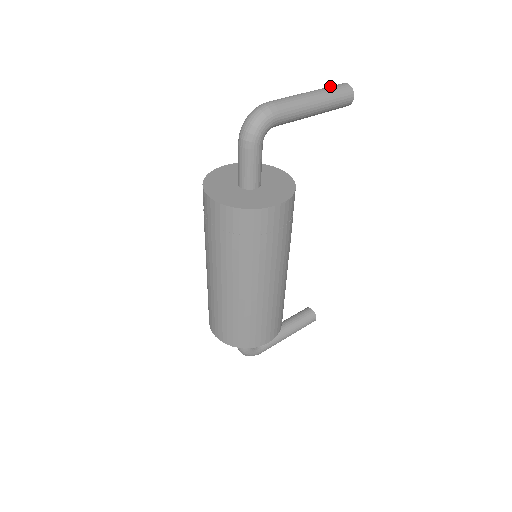
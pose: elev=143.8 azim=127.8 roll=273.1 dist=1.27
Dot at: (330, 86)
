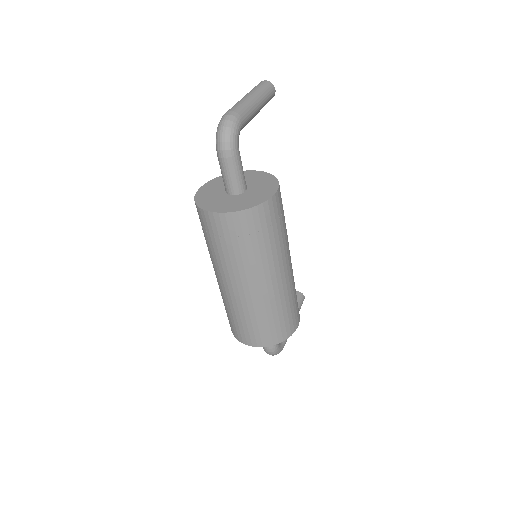
Dot at: (255, 86)
